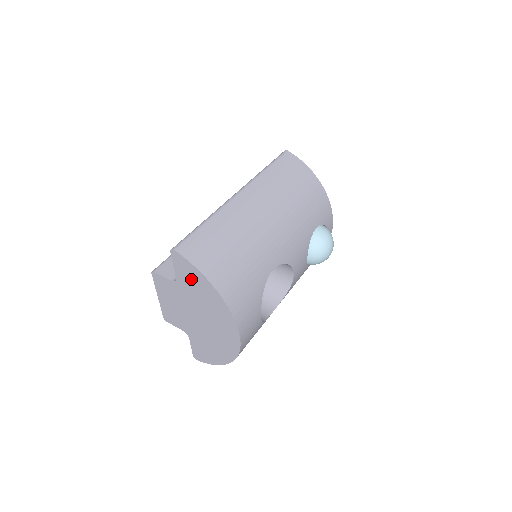
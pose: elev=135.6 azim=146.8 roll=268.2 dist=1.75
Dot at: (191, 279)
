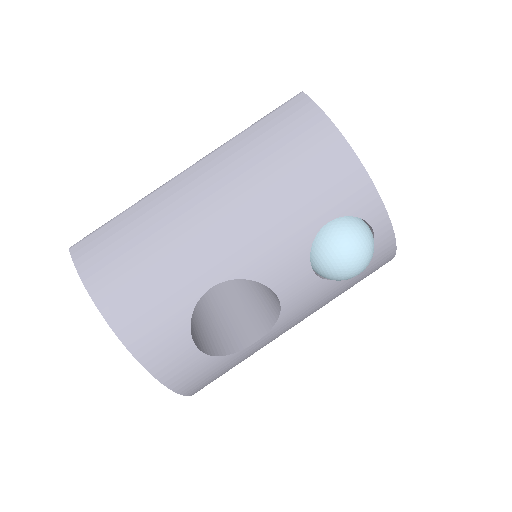
Dot at: occluded
